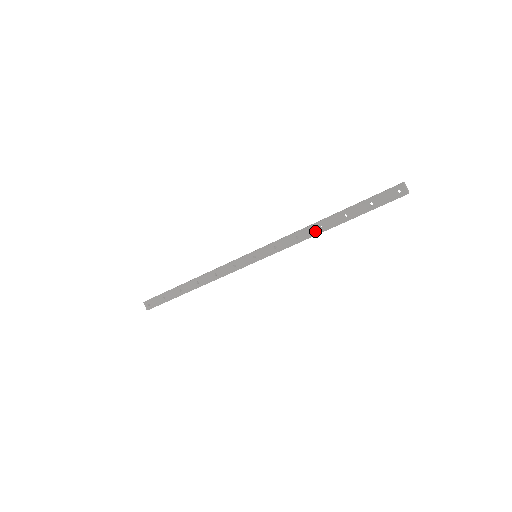
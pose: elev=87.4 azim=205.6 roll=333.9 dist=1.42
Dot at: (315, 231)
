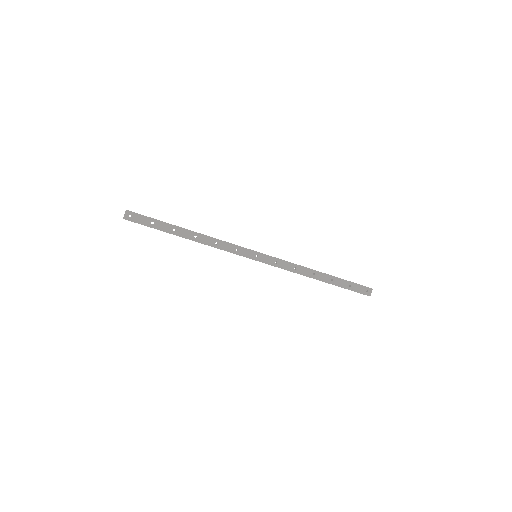
Dot at: (309, 274)
